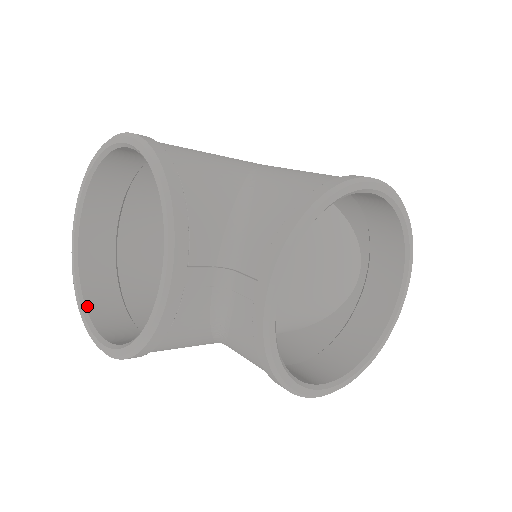
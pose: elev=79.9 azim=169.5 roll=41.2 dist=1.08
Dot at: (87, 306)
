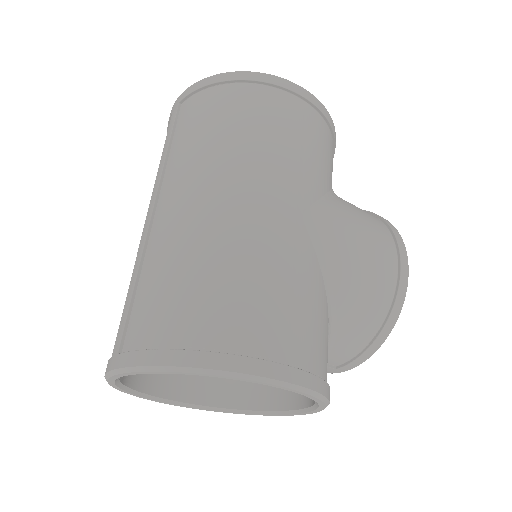
Dot at: (139, 390)
